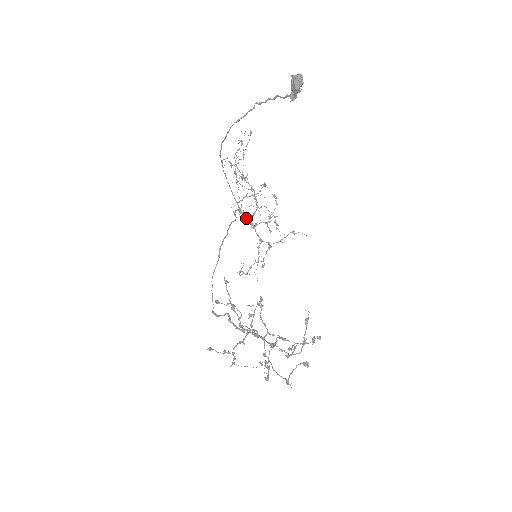
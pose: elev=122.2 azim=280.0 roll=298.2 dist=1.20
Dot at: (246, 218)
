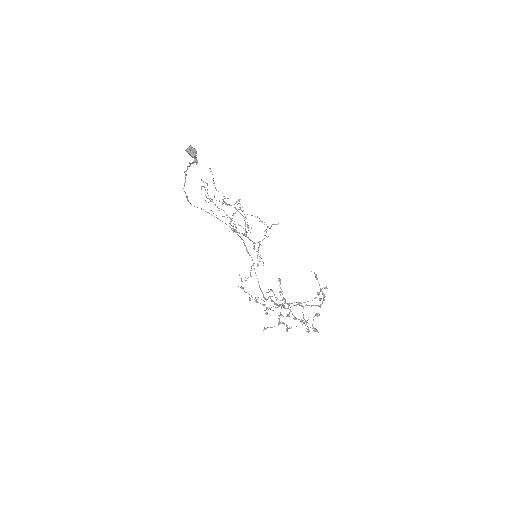
Dot at: occluded
